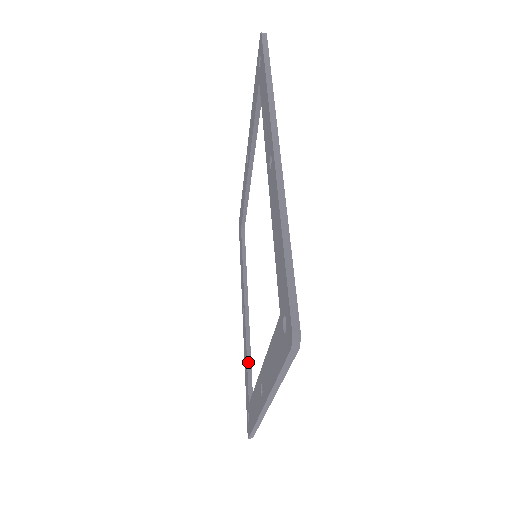
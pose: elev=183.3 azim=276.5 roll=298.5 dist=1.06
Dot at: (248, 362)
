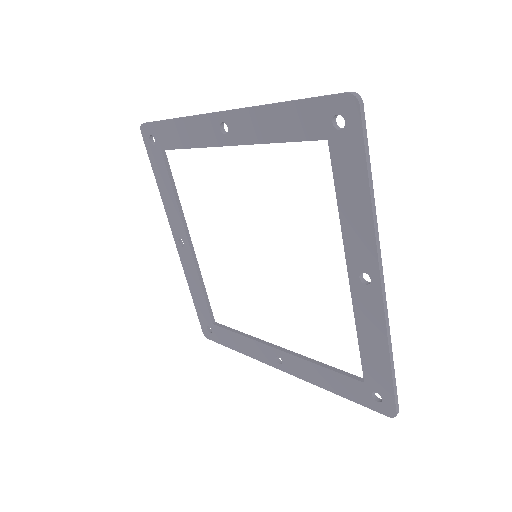
Dot at: (204, 293)
